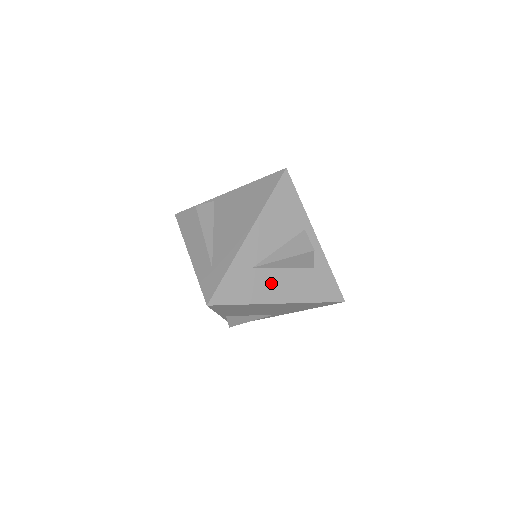
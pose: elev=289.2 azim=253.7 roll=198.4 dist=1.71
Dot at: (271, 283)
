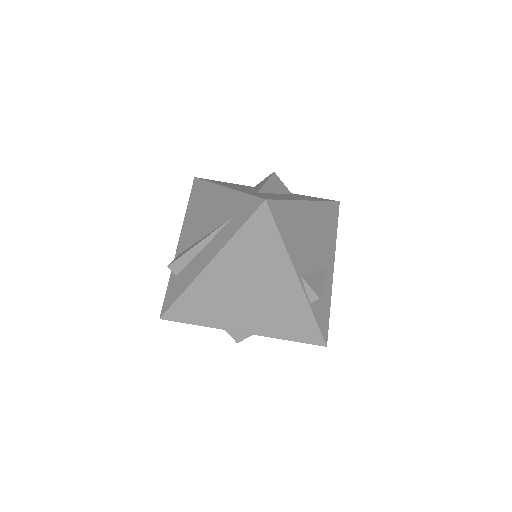
Dot at: (283, 196)
